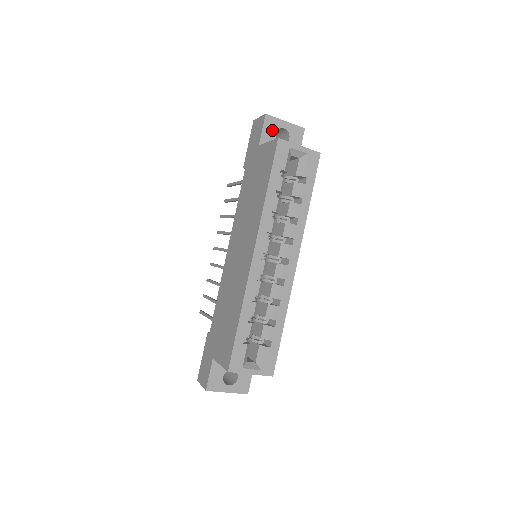
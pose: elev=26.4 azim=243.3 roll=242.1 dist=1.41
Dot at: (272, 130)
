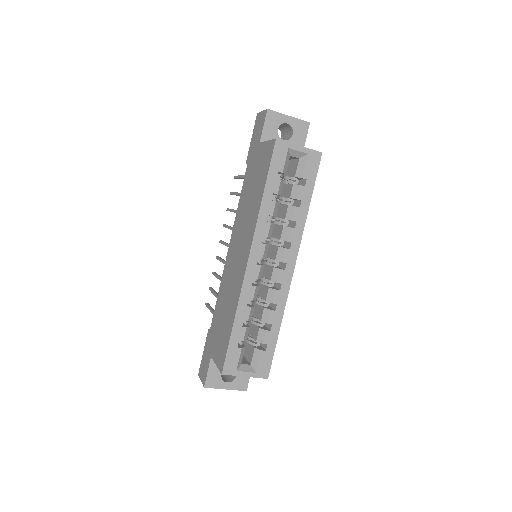
Dot at: (274, 126)
